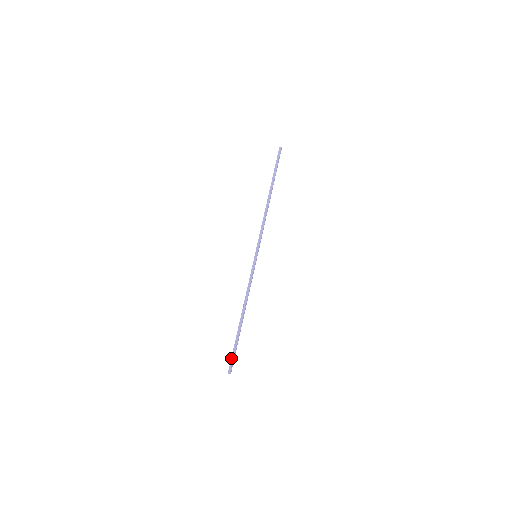
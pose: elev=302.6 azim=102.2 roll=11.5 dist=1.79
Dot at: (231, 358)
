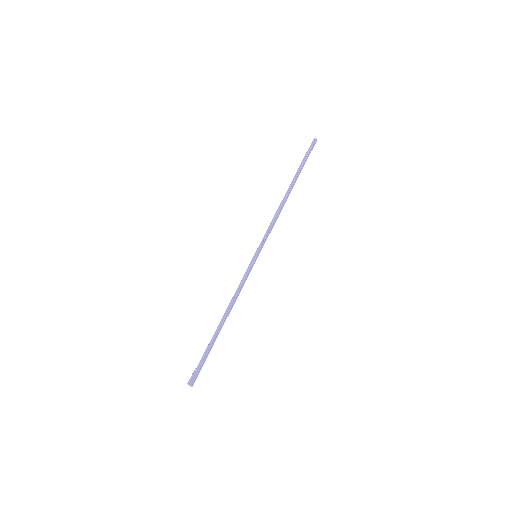
Dot at: (196, 368)
